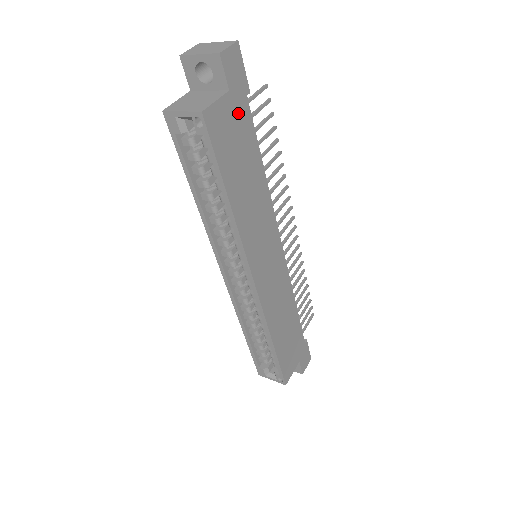
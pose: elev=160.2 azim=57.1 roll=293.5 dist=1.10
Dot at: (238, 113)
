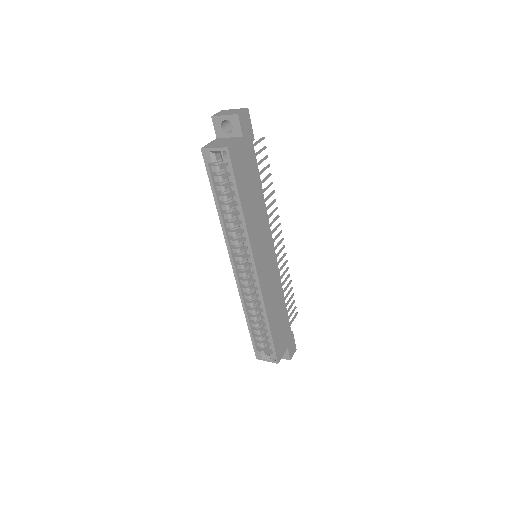
Dot at: (248, 152)
